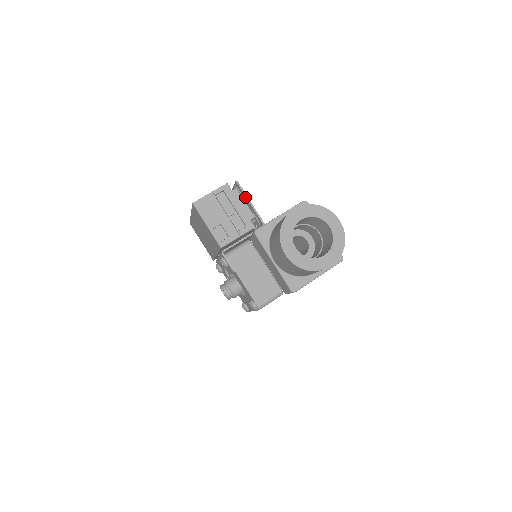
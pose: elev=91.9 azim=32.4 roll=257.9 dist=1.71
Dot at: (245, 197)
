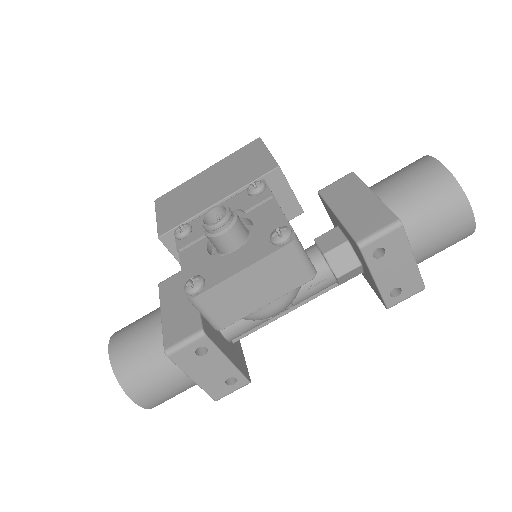
Dot at: occluded
